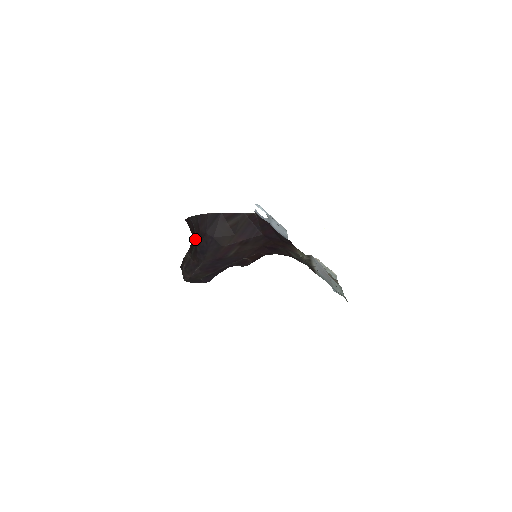
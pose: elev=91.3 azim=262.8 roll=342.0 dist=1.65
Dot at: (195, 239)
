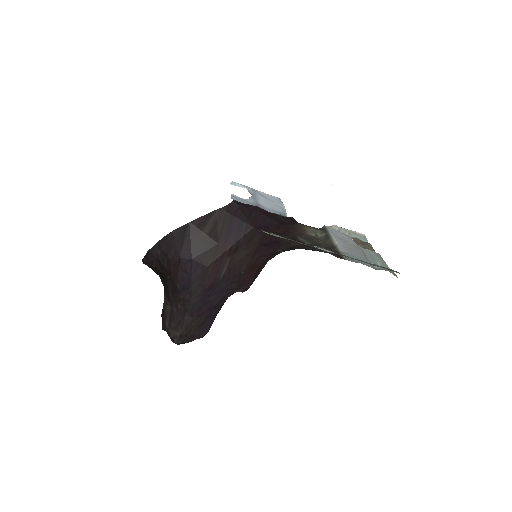
Dot at: (168, 277)
